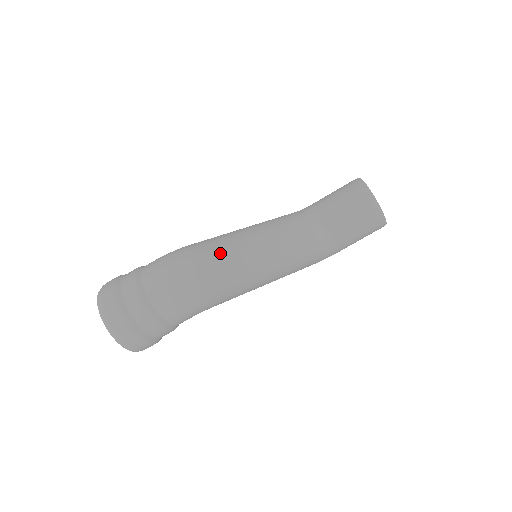
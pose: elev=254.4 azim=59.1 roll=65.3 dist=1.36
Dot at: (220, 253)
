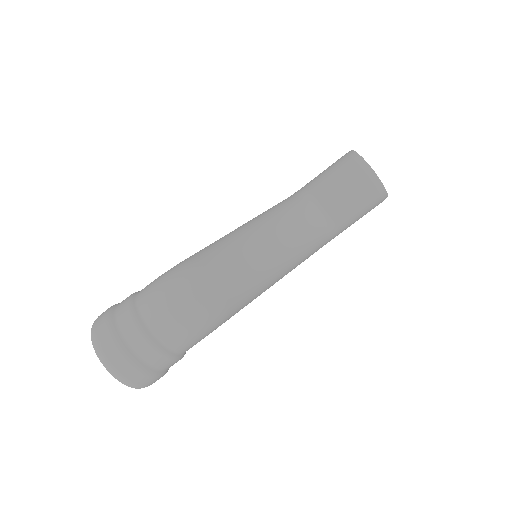
Dot at: (222, 266)
